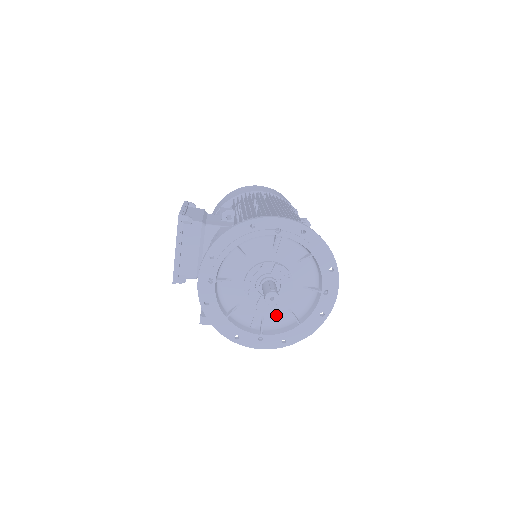
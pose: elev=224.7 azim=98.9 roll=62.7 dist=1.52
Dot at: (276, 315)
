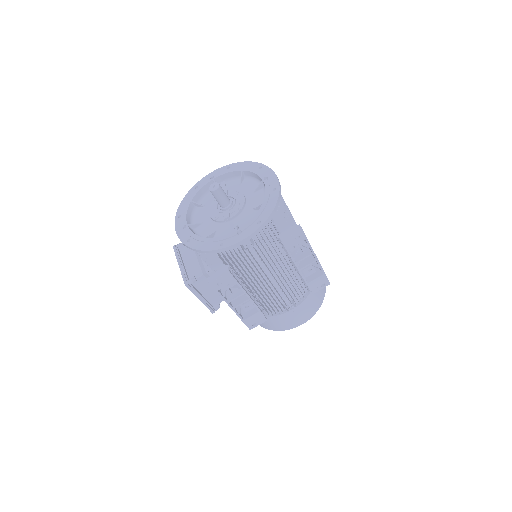
Dot at: (246, 219)
